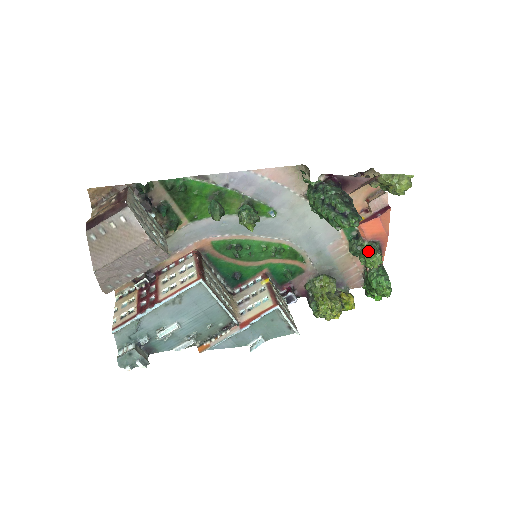
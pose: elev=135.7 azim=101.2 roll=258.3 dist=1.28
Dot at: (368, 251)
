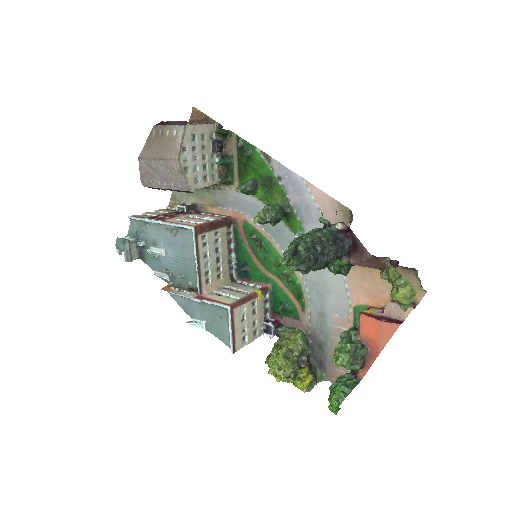
Dot at: (344, 343)
